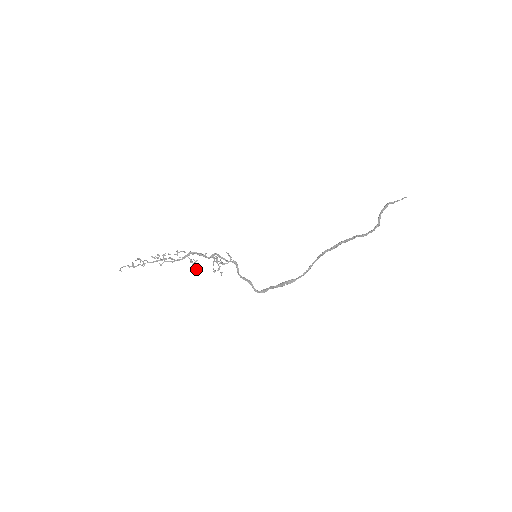
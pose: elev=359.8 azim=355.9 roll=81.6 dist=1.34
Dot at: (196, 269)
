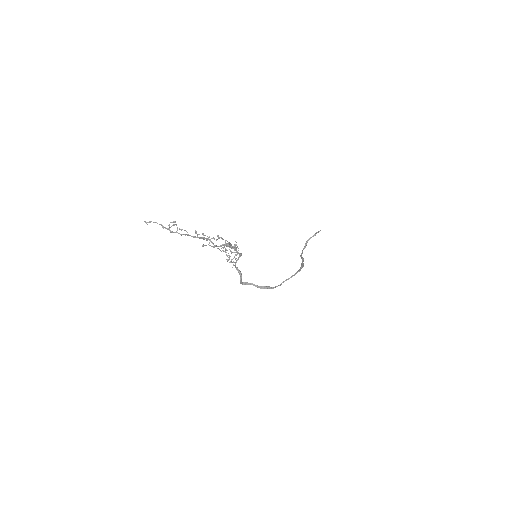
Dot at: (227, 261)
